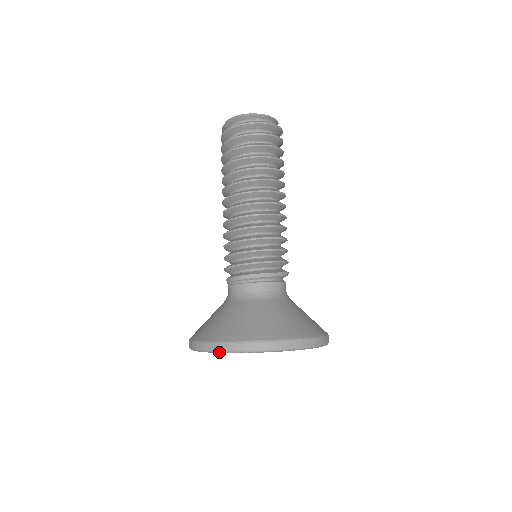
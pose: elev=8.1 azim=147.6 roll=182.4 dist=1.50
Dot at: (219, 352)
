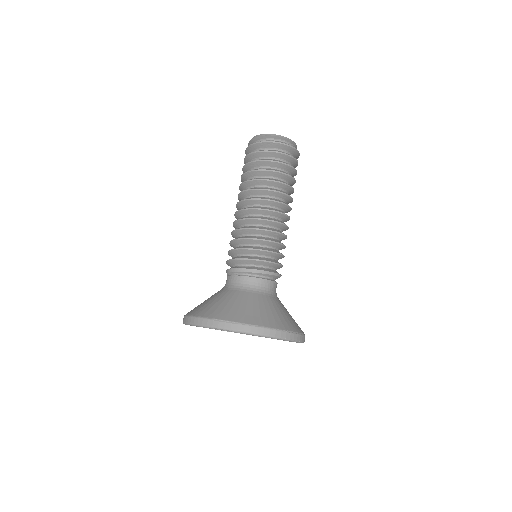
Dot at: (199, 326)
